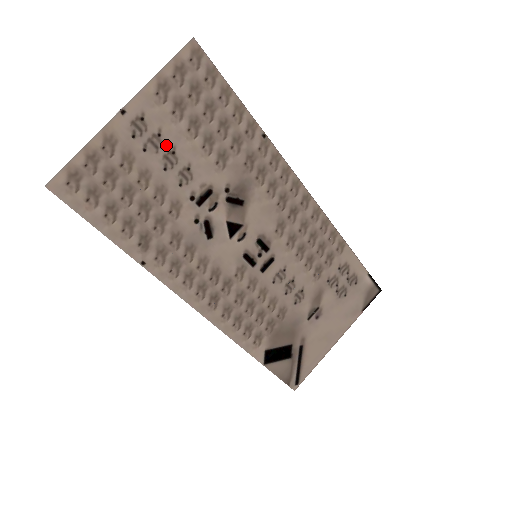
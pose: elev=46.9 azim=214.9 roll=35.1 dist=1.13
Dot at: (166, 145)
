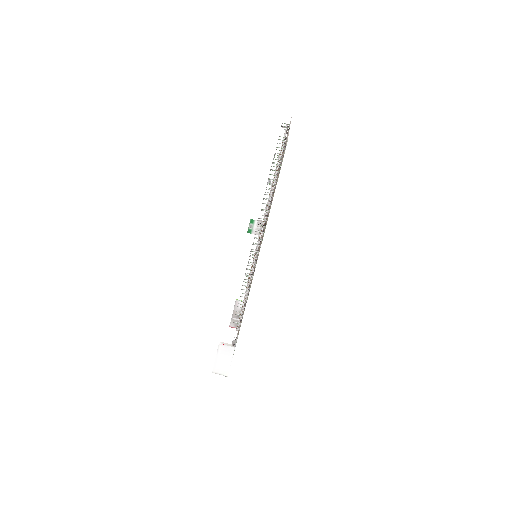
Dot at: occluded
